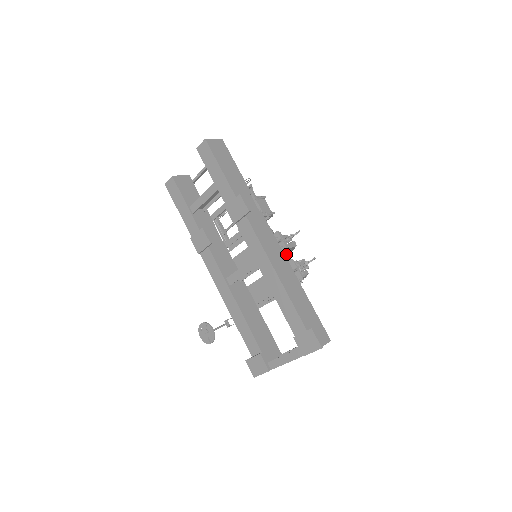
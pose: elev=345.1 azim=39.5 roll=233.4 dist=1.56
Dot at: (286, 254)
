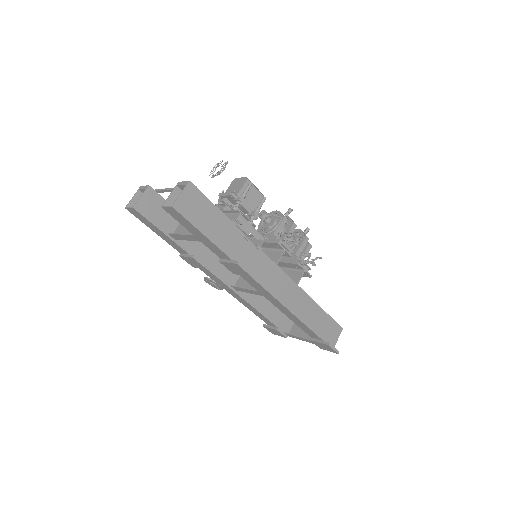
Dot at: occluded
